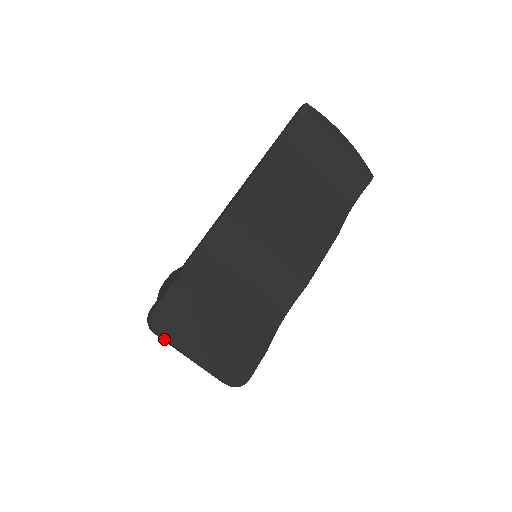
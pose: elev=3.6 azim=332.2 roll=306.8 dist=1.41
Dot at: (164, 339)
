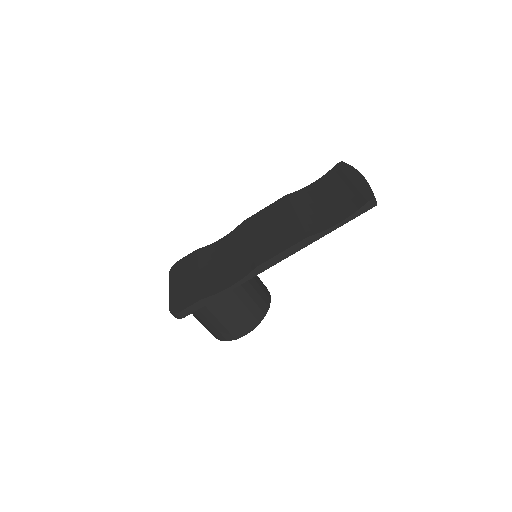
Dot at: (170, 275)
